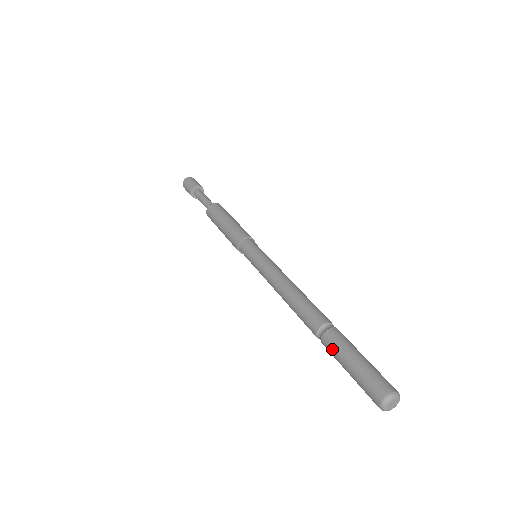
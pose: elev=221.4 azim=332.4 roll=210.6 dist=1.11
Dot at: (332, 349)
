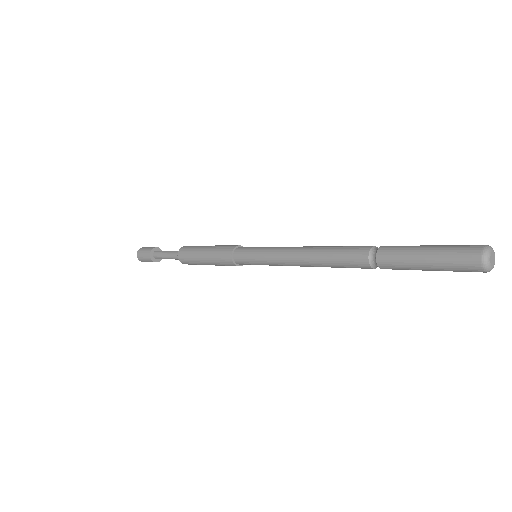
Dot at: (396, 251)
